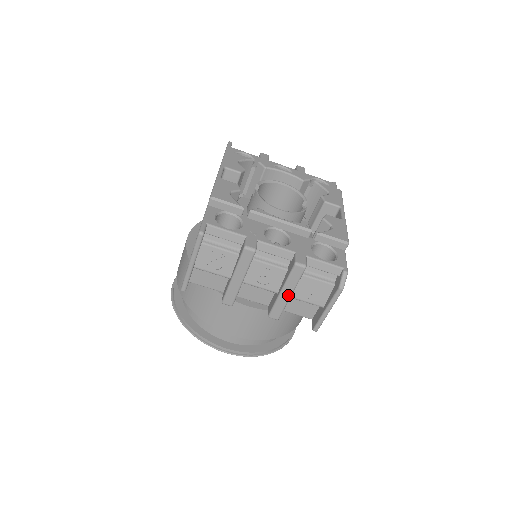
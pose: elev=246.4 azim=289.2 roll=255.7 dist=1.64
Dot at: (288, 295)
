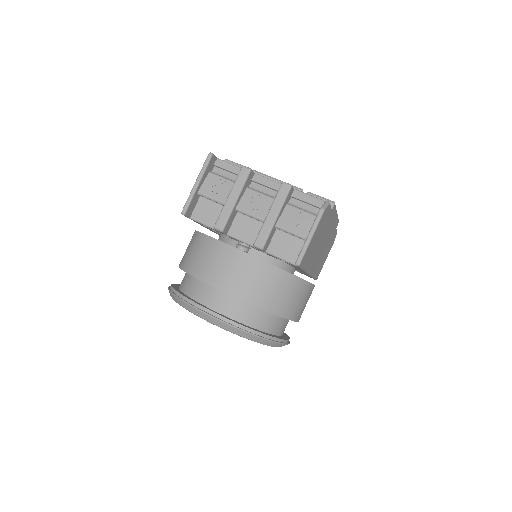
Dot at: (274, 217)
